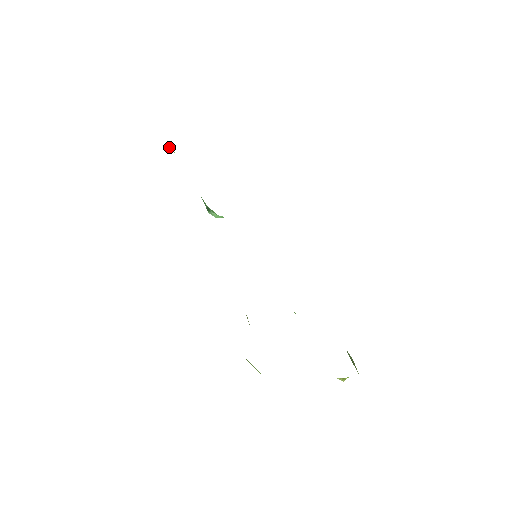
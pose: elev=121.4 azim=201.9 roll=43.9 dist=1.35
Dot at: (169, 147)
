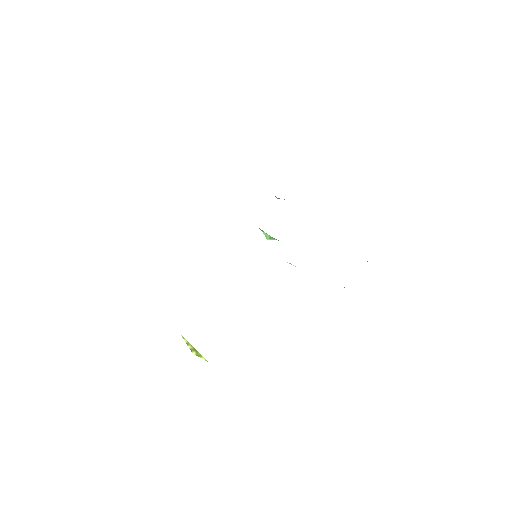
Dot at: occluded
